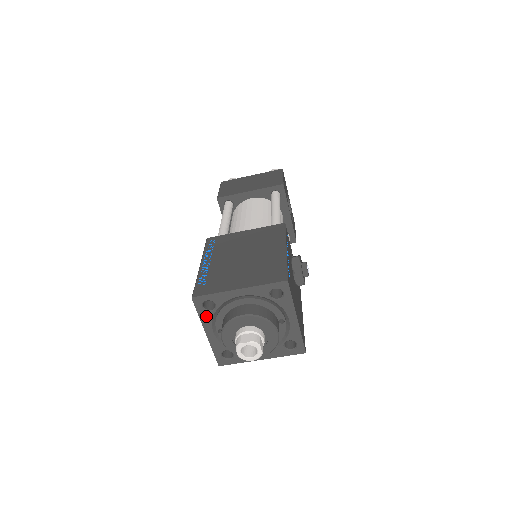
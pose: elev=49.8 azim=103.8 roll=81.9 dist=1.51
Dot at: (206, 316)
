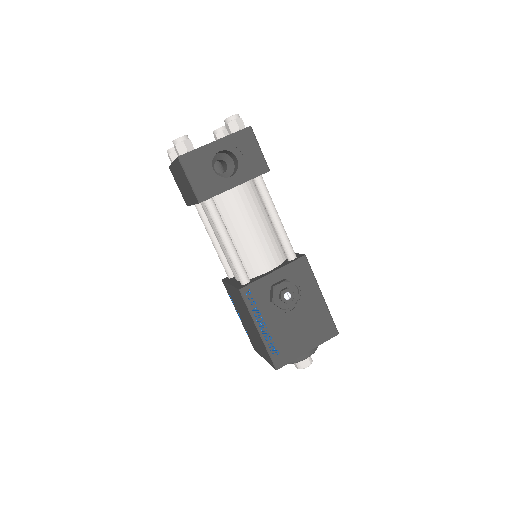
Dot at: occluded
